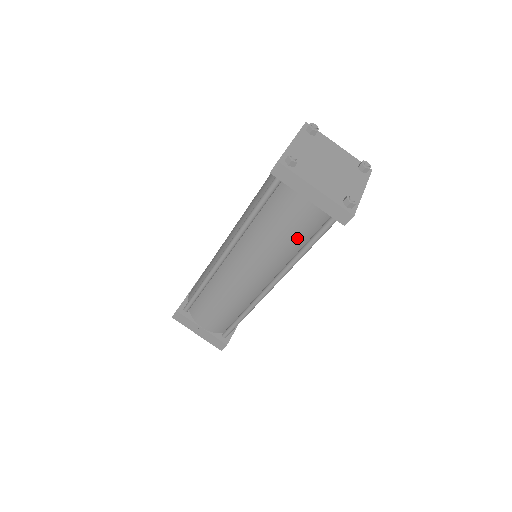
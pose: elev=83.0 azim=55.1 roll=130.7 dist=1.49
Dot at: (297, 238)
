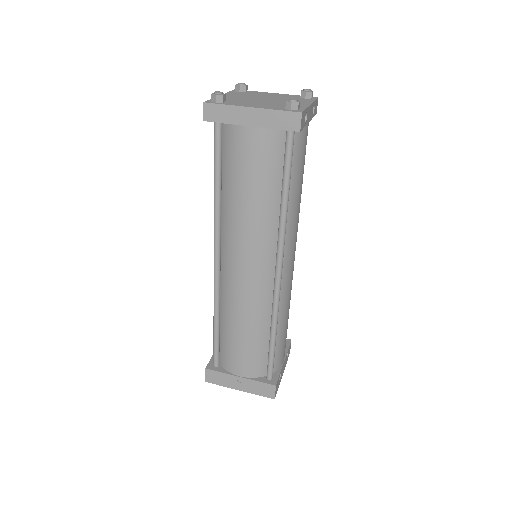
Dot at: (268, 184)
